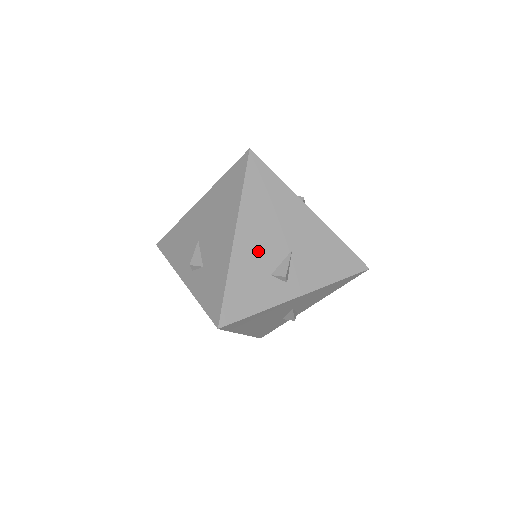
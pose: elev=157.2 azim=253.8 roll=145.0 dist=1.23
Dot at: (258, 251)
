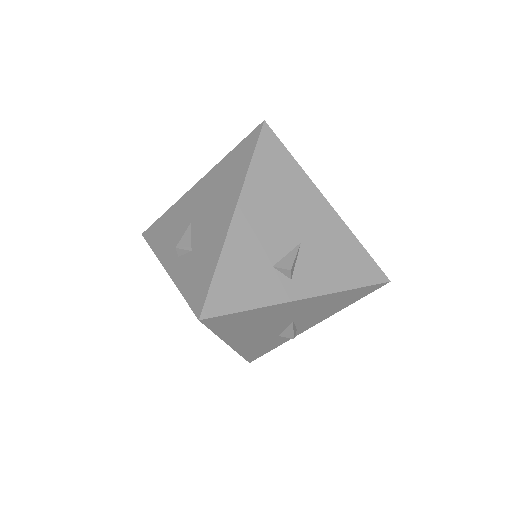
Dot at: (260, 236)
